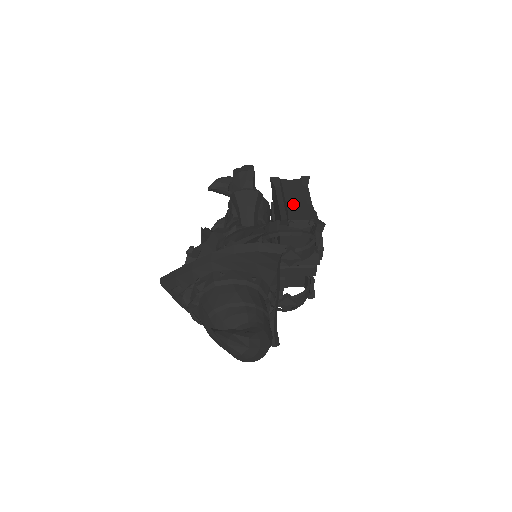
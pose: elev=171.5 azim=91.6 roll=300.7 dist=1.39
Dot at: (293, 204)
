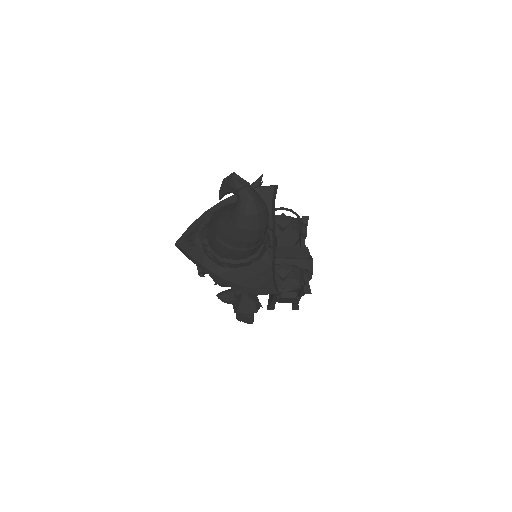
Dot at: occluded
